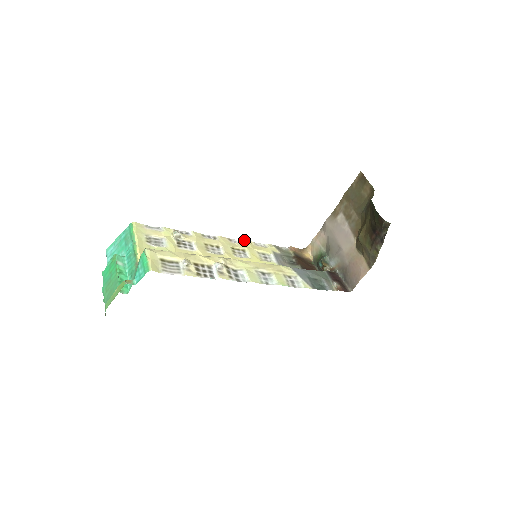
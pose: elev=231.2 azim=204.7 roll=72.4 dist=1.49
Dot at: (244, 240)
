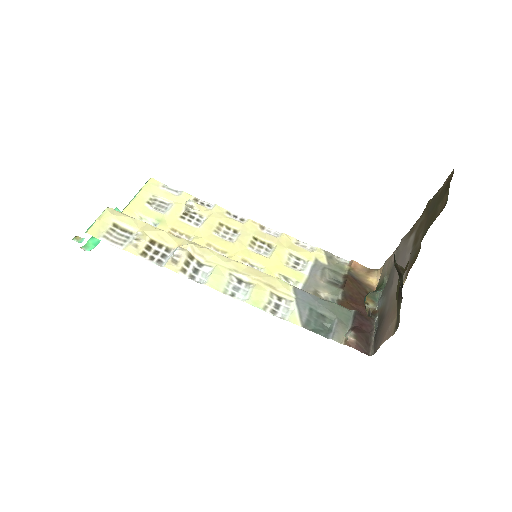
Dot at: (283, 233)
